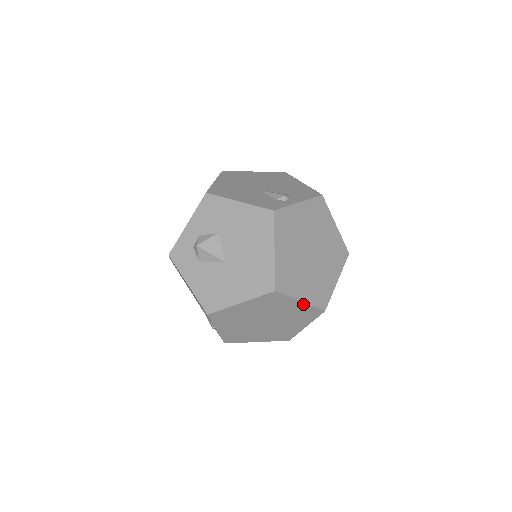
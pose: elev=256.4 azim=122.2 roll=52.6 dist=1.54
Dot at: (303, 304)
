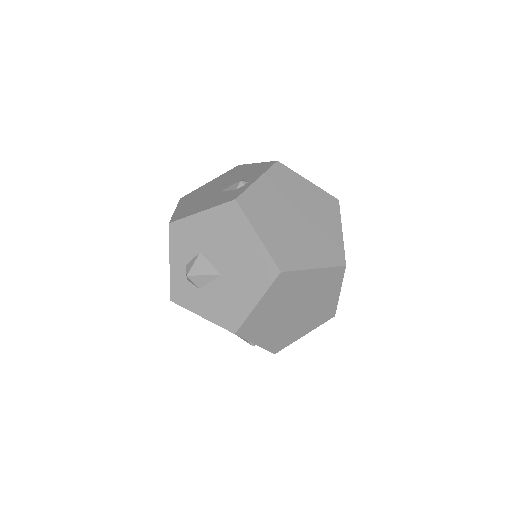
Dot at: (319, 271)
